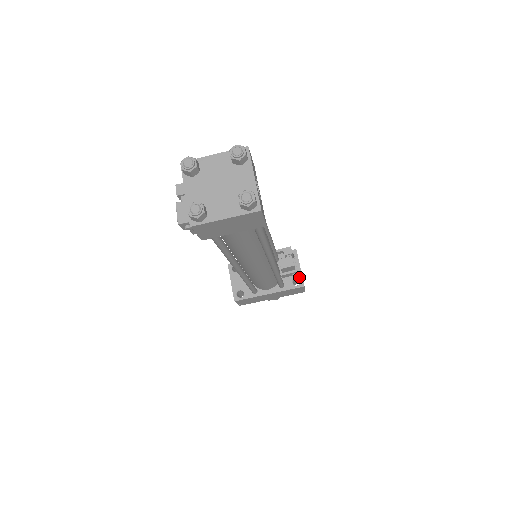
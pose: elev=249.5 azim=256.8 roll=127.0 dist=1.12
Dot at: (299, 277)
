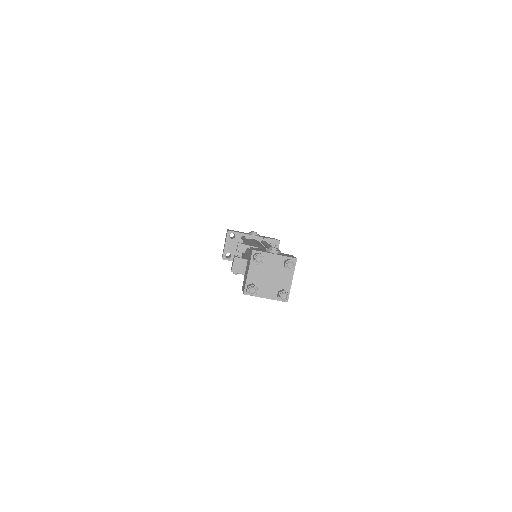
Dot at: occluded
